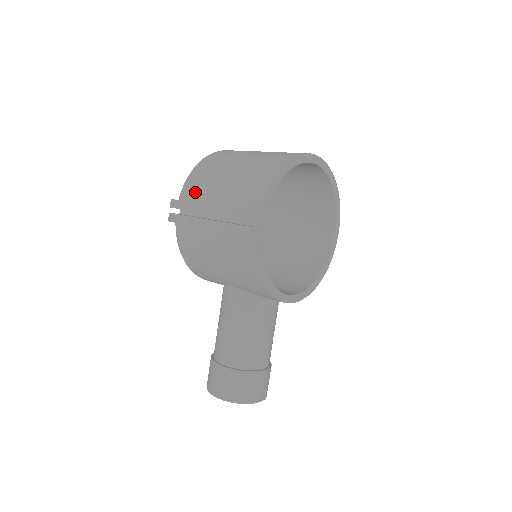
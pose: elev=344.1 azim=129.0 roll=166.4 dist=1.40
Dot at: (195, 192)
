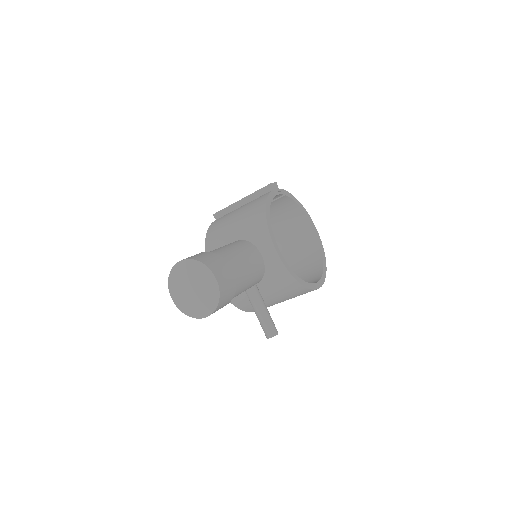
Dot at: occluded
